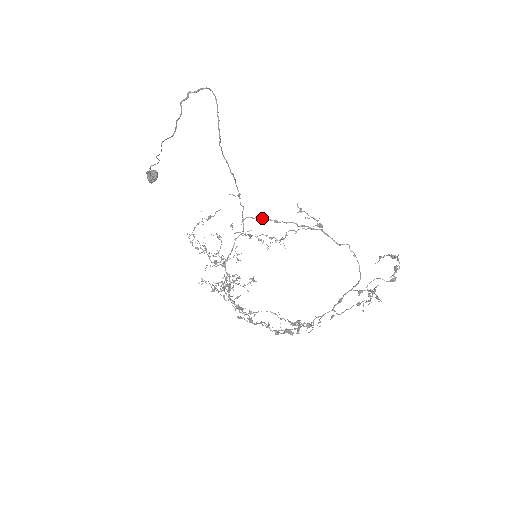
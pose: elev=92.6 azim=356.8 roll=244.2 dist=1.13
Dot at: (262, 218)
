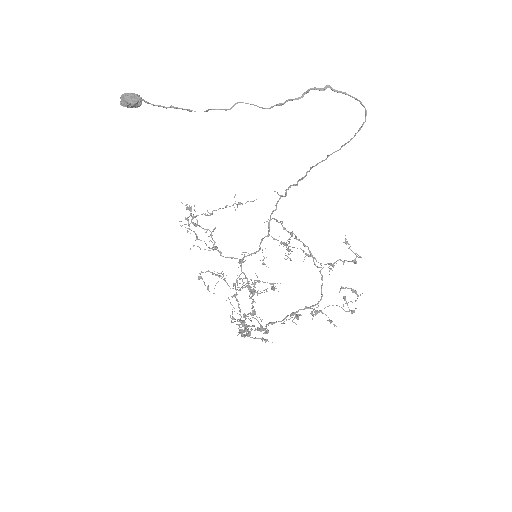
Dot at: (280, 222)
